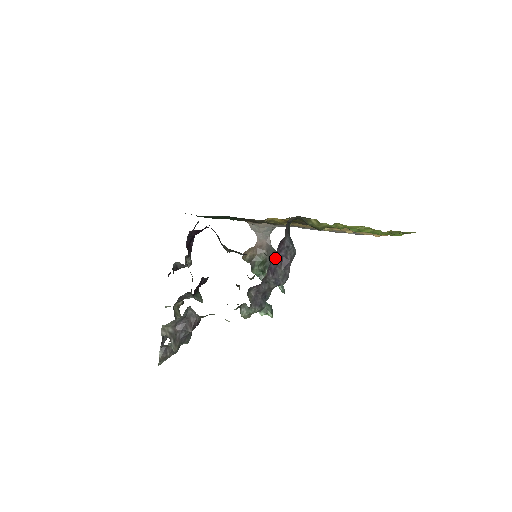
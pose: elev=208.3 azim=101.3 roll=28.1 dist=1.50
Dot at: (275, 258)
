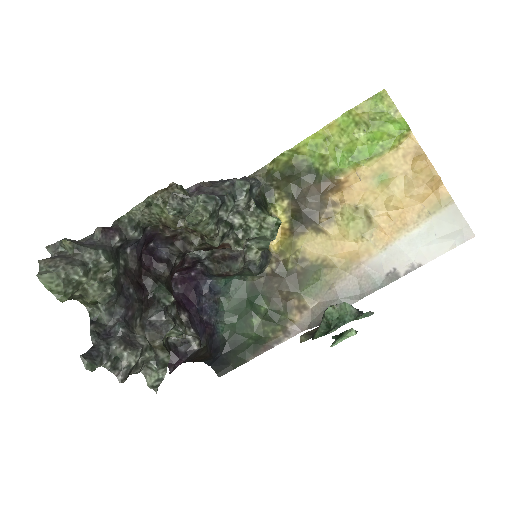
Dot at: occluded
